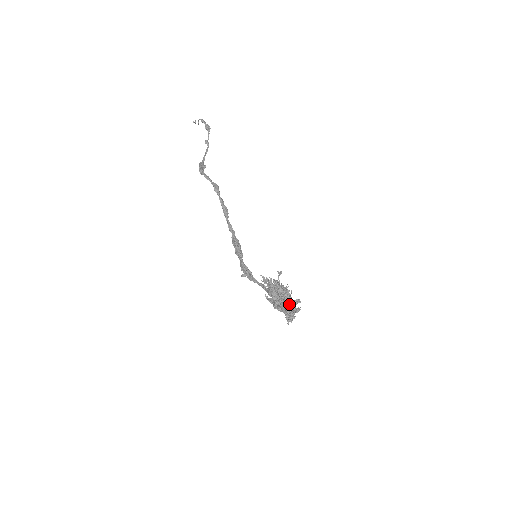
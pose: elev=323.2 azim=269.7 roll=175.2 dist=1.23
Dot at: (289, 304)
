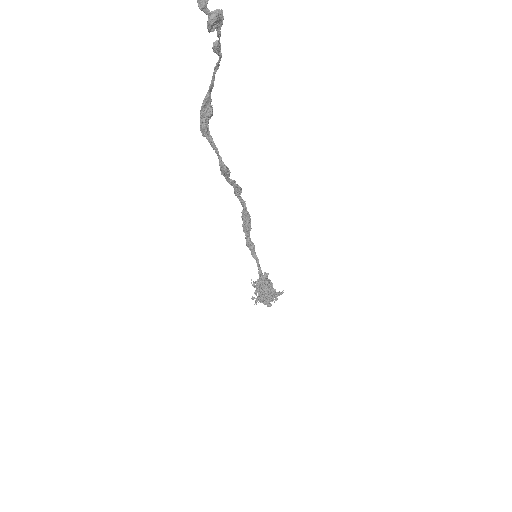
Dot at: occluded
